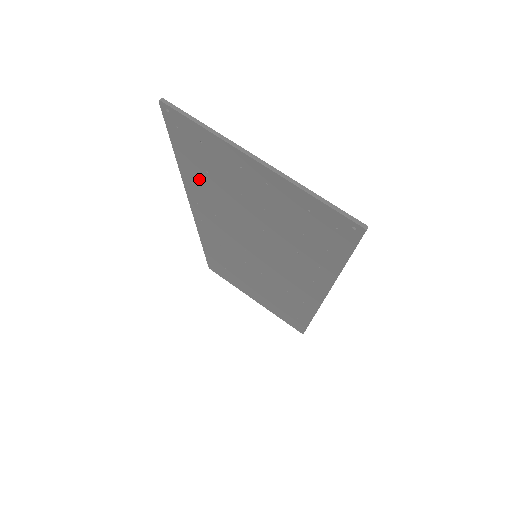
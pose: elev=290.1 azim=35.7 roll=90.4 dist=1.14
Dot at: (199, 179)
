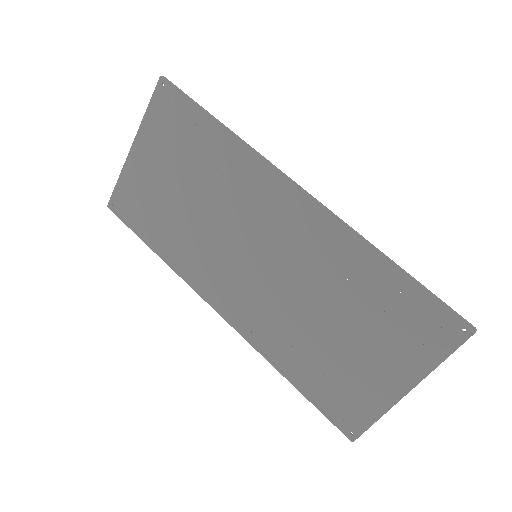
Dot at: (163, 238)
